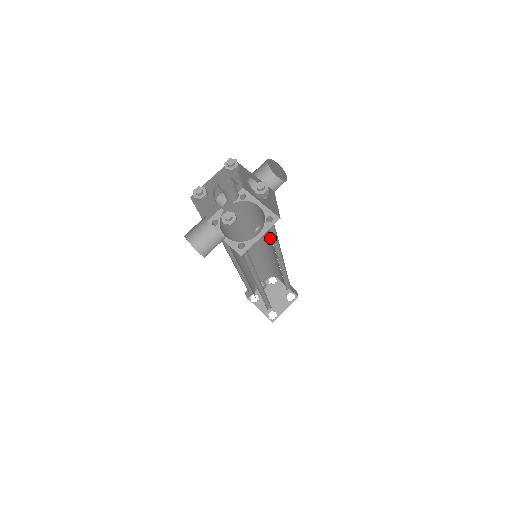
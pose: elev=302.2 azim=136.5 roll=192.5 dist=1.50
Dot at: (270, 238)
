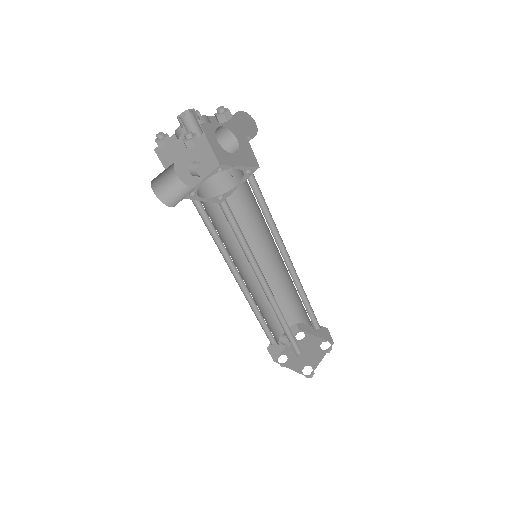
Dot at: (265, 227)
